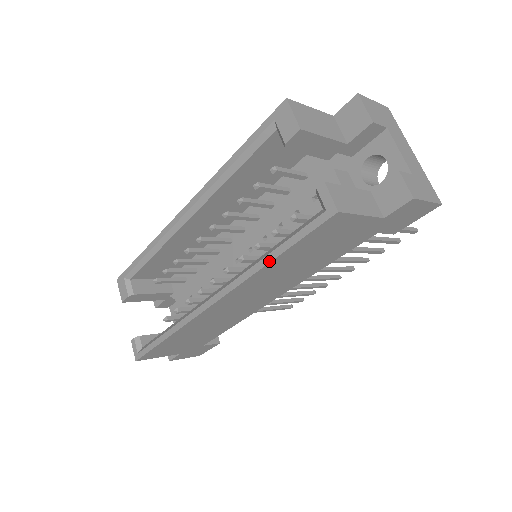
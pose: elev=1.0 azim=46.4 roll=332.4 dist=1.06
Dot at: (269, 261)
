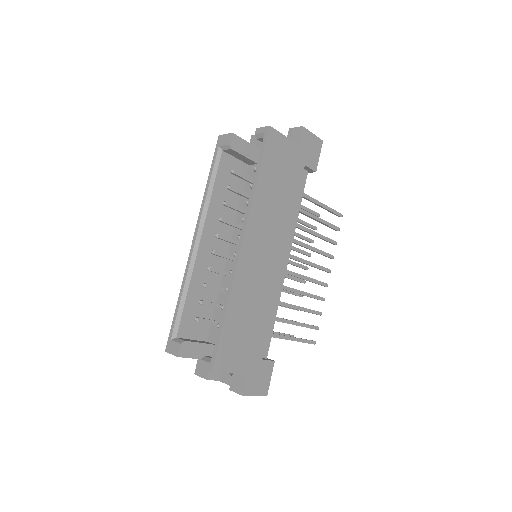
Dot at: (256, 180)
